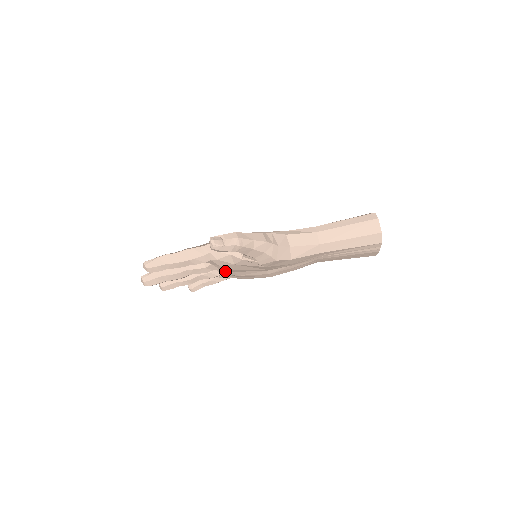
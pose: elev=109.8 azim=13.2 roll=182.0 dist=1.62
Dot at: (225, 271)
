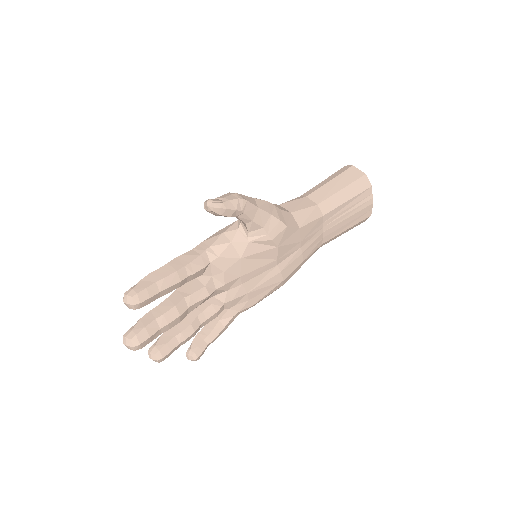
Dot at: (229, 292)
